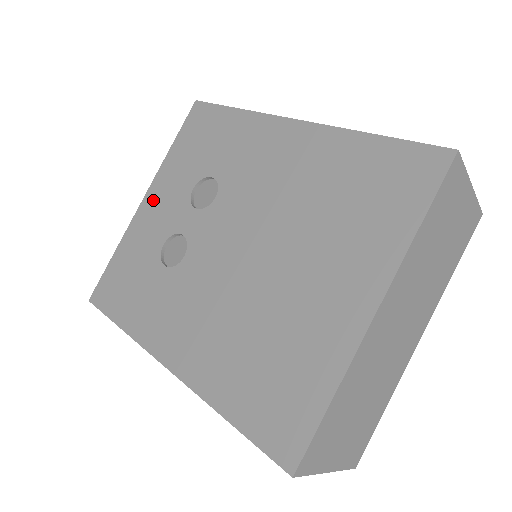
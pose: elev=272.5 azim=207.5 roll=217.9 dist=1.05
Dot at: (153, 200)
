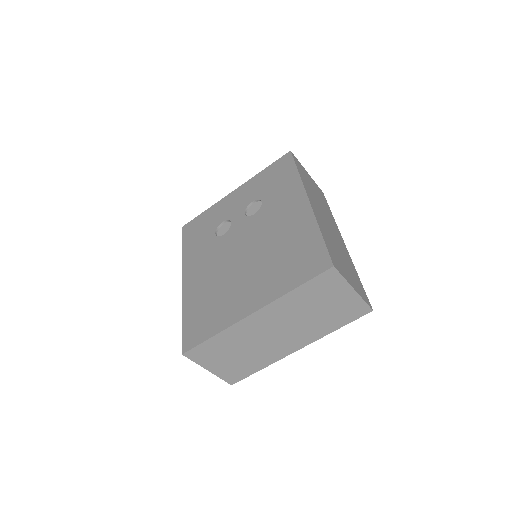
Dot at: (236, 194)
